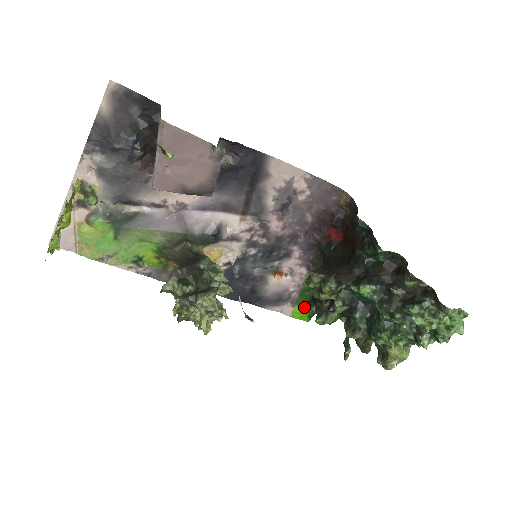
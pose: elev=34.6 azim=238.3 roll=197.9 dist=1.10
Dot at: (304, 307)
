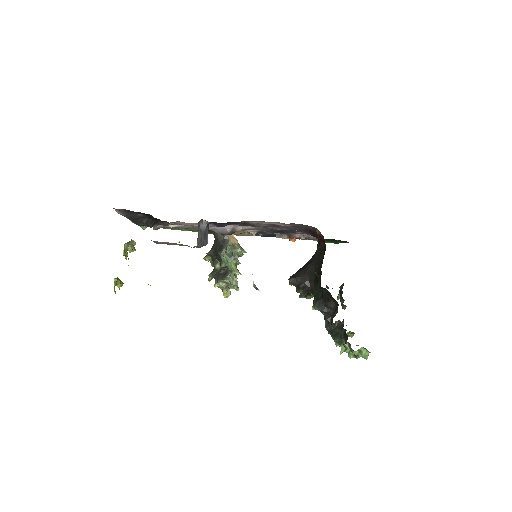
Dot at: (327, 241)
